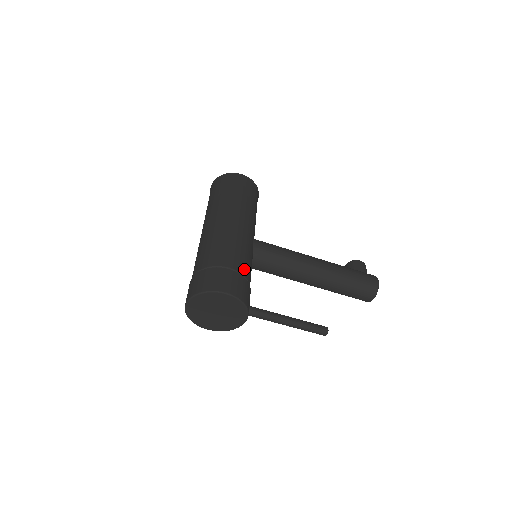
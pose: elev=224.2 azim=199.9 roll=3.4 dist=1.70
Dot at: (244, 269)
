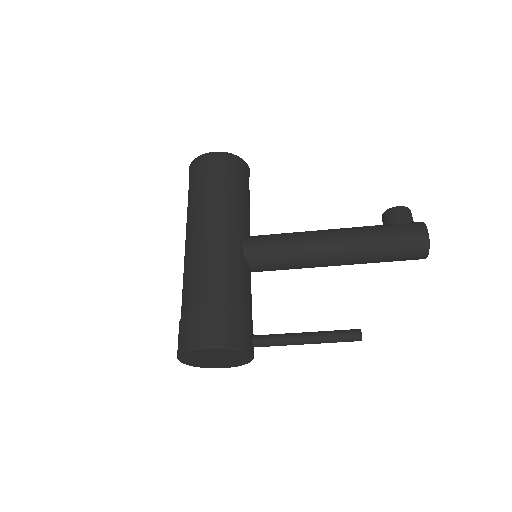
Dot at: (230, 298)
